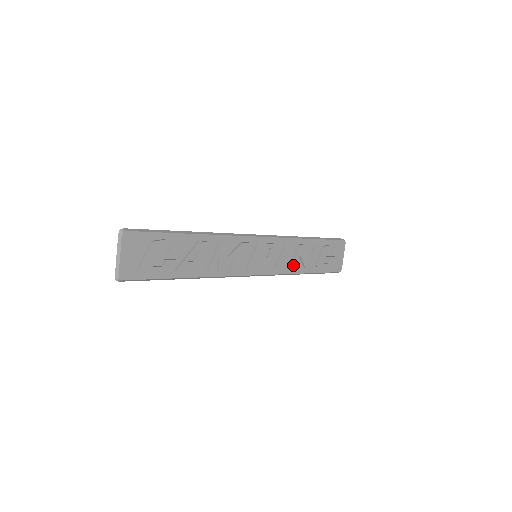
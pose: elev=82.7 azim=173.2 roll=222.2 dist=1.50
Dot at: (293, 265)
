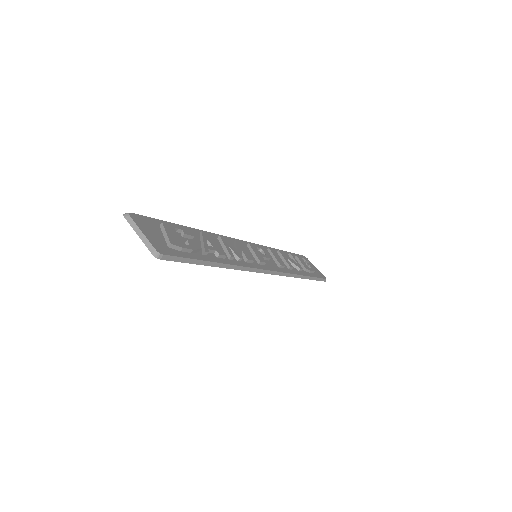
Dot at: (290, 265)
